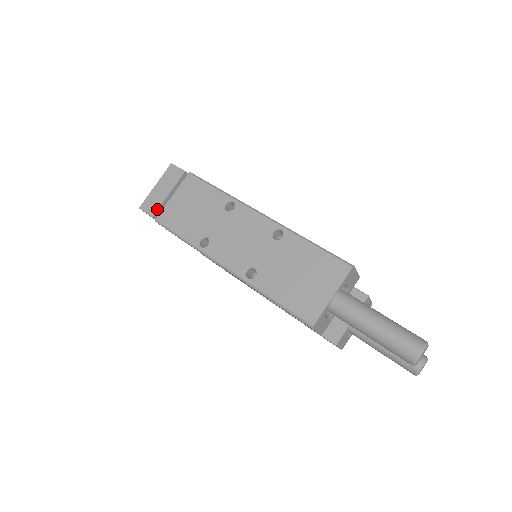
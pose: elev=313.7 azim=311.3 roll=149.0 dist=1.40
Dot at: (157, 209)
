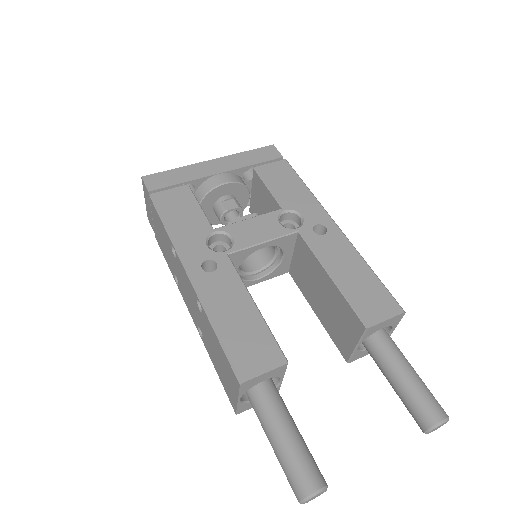
Dot at: (153, 226)
